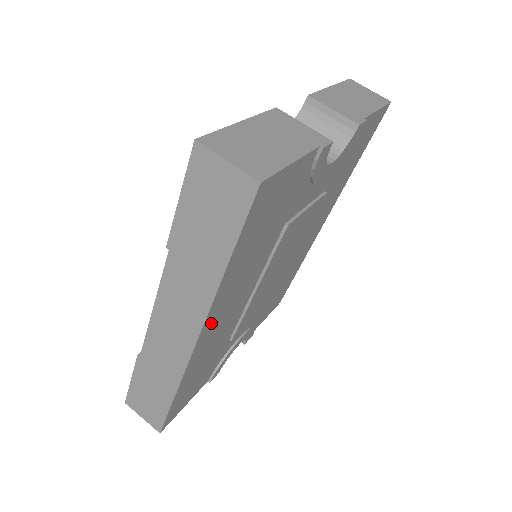
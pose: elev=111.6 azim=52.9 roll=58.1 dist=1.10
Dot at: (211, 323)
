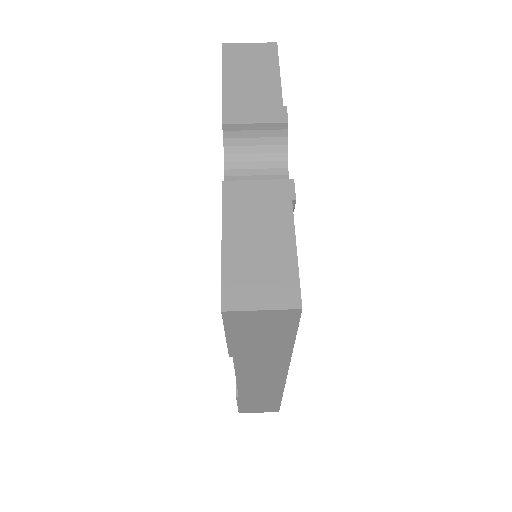
Dot at: occluded
